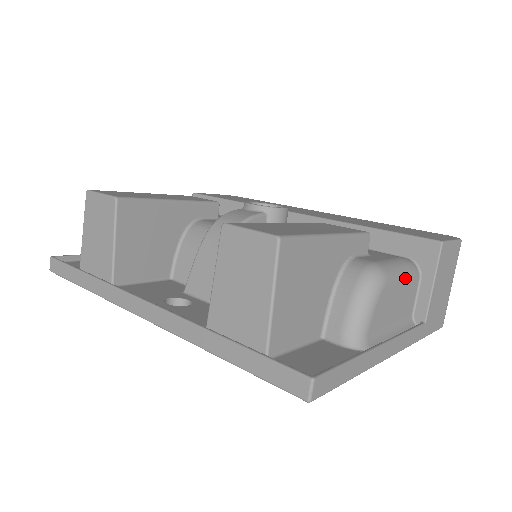
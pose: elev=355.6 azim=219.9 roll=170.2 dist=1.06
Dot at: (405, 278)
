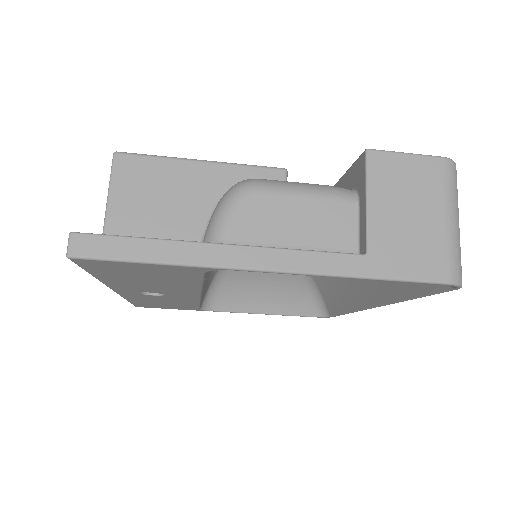
Dot at: (310, 195)
